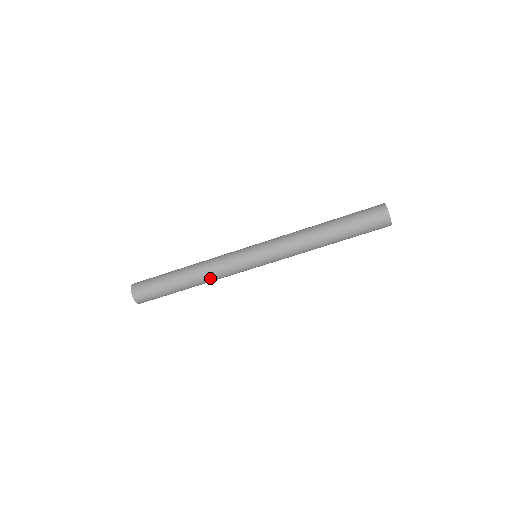
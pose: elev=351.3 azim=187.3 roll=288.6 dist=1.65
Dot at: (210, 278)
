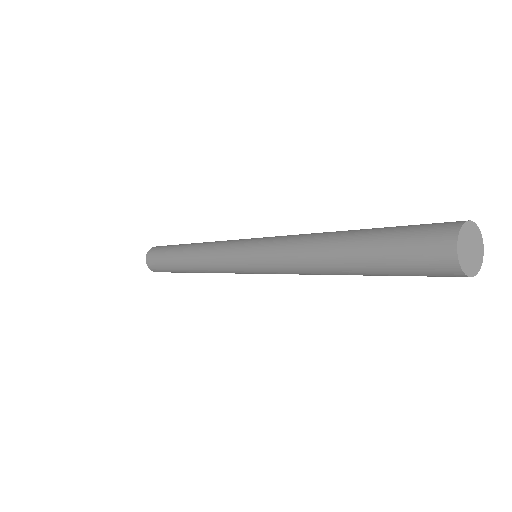
Dot at: (199, 259)
